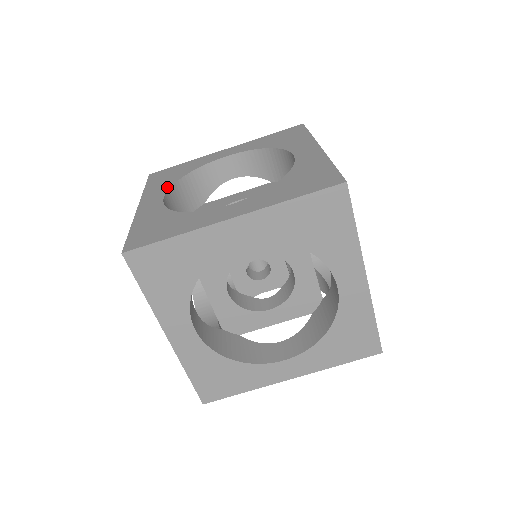
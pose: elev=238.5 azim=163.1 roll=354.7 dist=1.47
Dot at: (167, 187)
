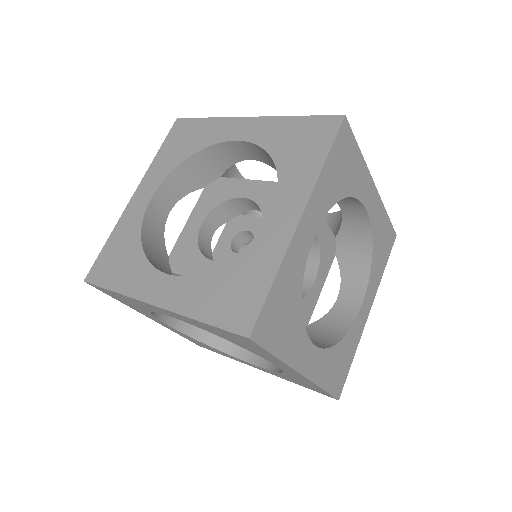
Dot at: occluded
